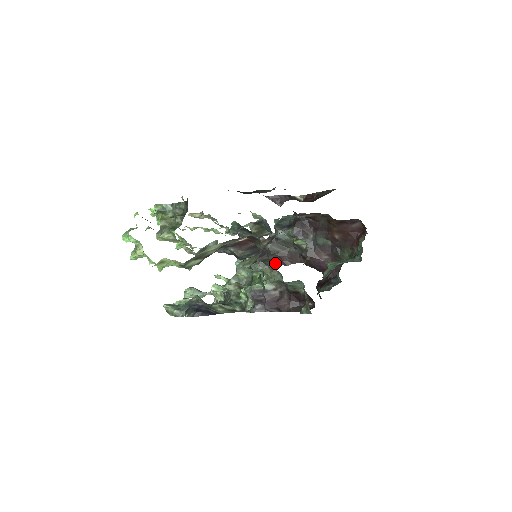
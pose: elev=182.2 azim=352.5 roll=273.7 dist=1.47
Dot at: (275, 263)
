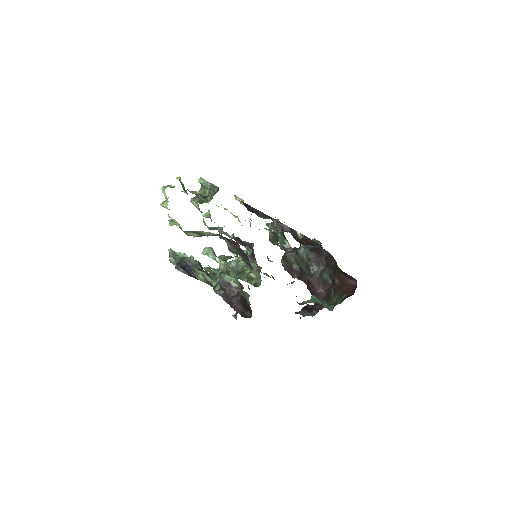
Dot at: occluded
